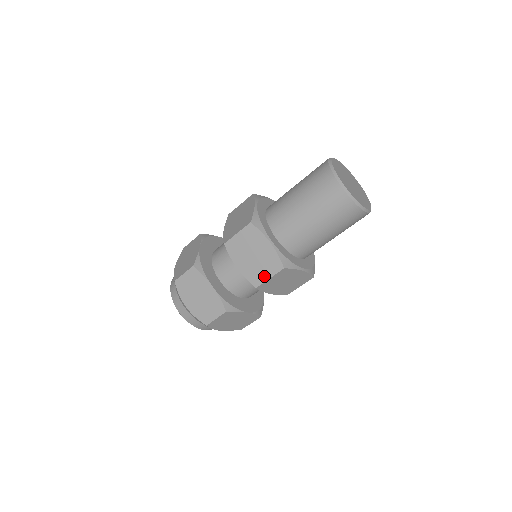
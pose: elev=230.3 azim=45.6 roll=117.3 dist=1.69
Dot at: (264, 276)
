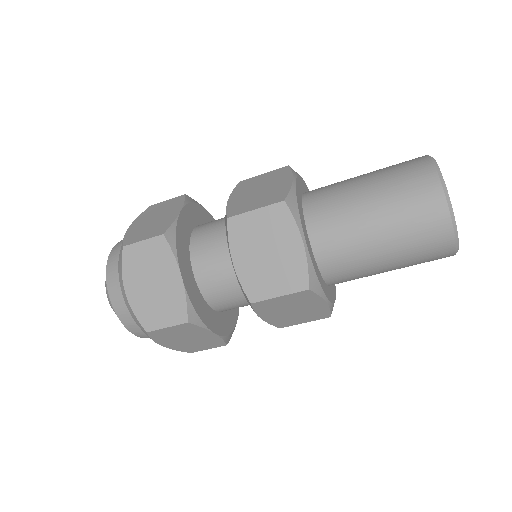
Dot at: (298, 322)
